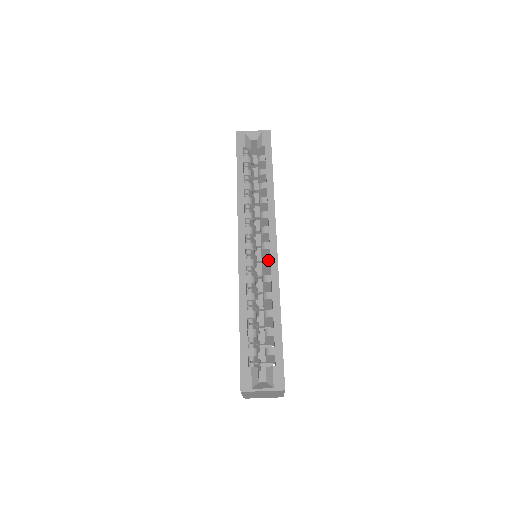
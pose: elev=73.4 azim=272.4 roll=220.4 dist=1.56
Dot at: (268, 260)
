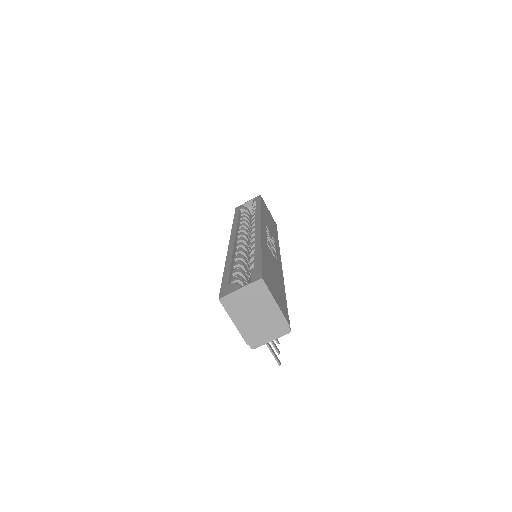
Dot at: (254, 236)
